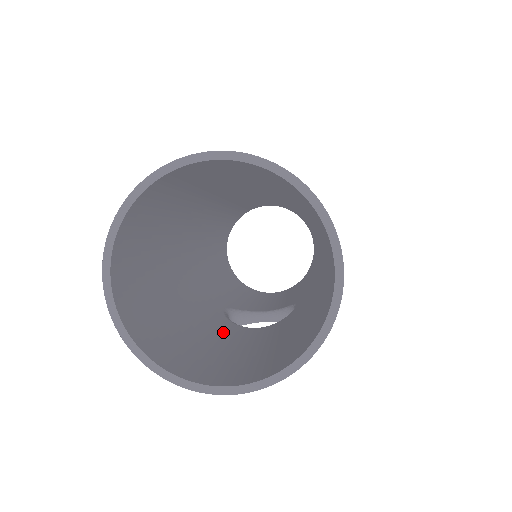
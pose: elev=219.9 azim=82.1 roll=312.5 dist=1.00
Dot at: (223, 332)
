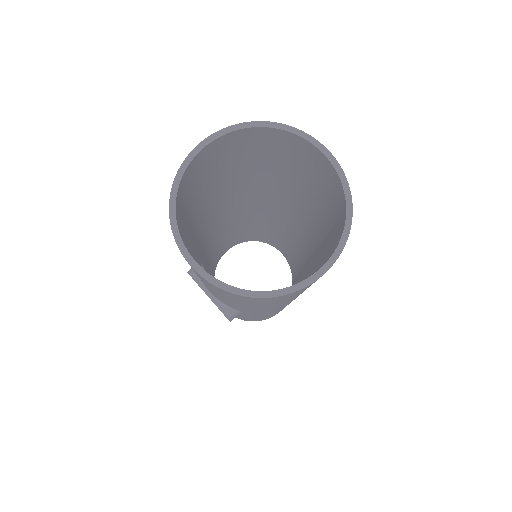
Dot at: (197, 260)
